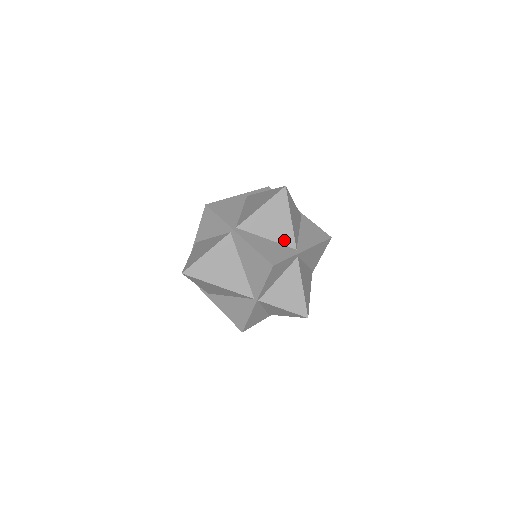
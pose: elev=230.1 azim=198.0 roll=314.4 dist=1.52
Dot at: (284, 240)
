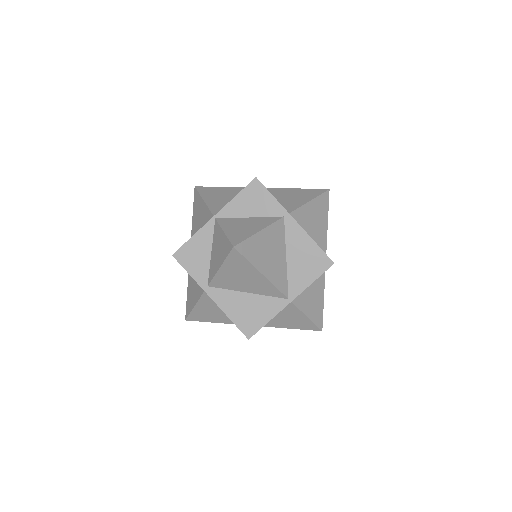
Dot at: (287, 206)
